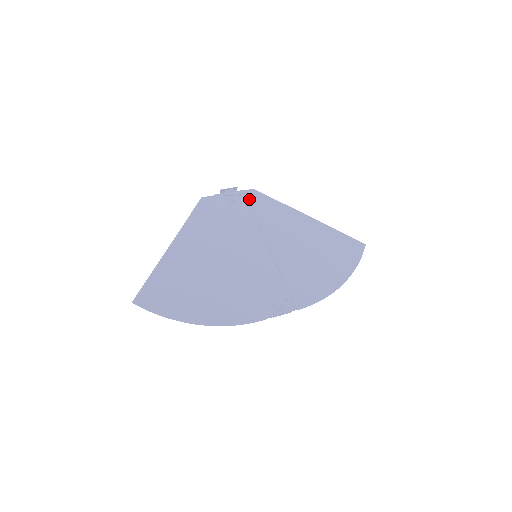
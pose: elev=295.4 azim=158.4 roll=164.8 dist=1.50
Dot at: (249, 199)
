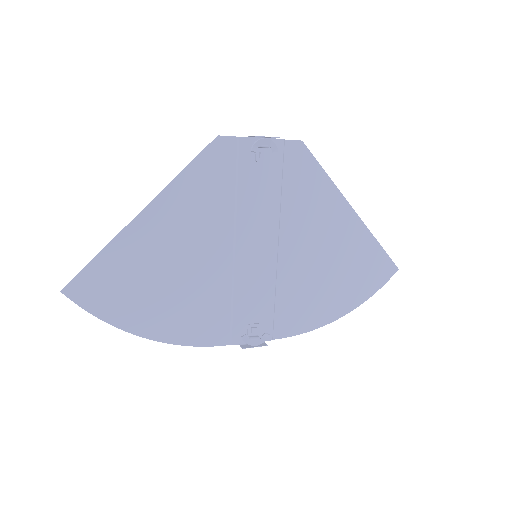
Dot at: (287, 158)
